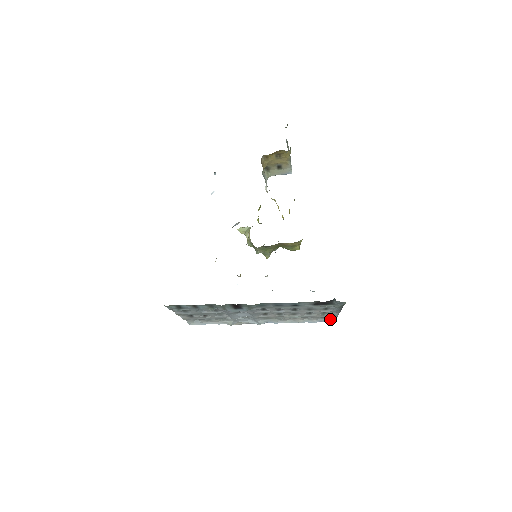
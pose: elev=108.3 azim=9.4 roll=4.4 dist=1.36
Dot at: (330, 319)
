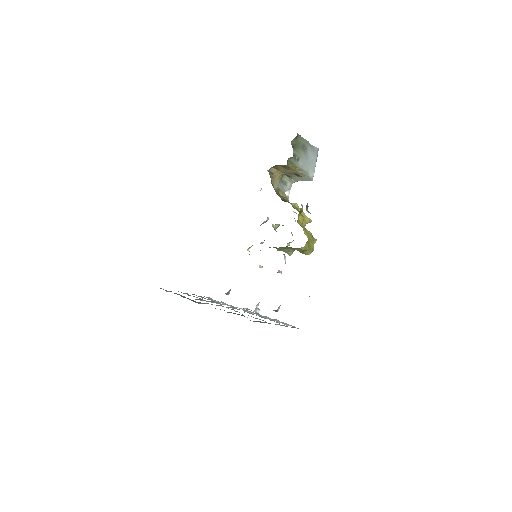
Dot at: occluded
